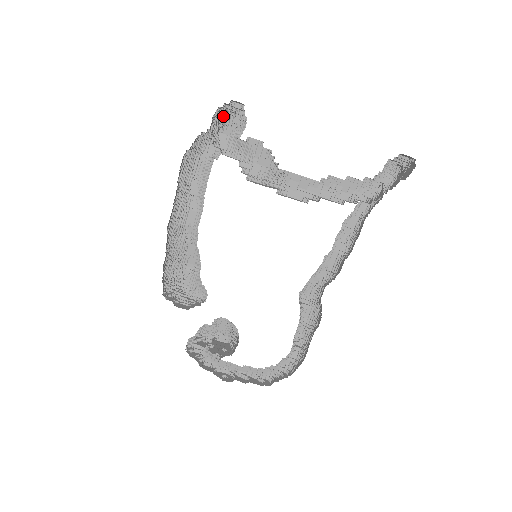
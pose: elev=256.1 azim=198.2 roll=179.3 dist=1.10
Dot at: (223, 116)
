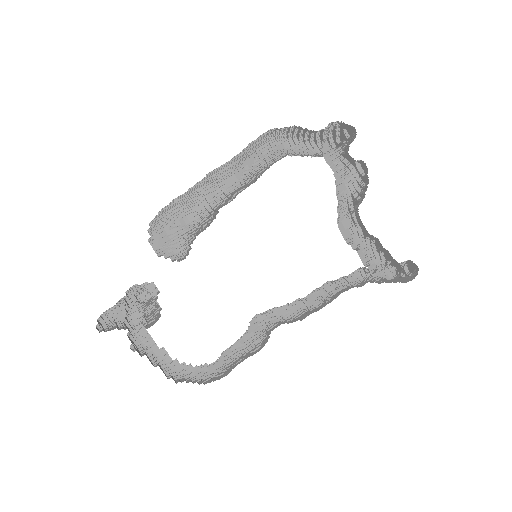
Dot at: (326, 130)
